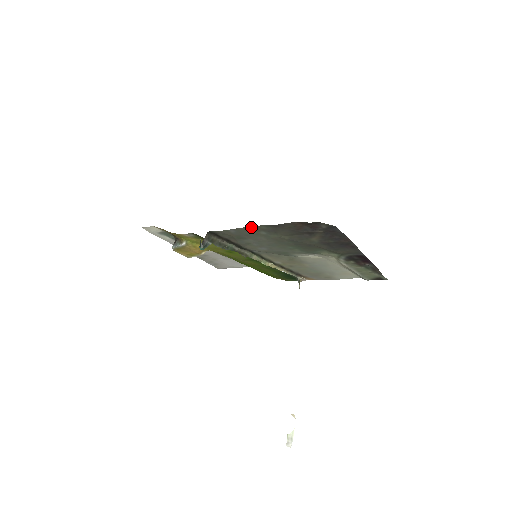
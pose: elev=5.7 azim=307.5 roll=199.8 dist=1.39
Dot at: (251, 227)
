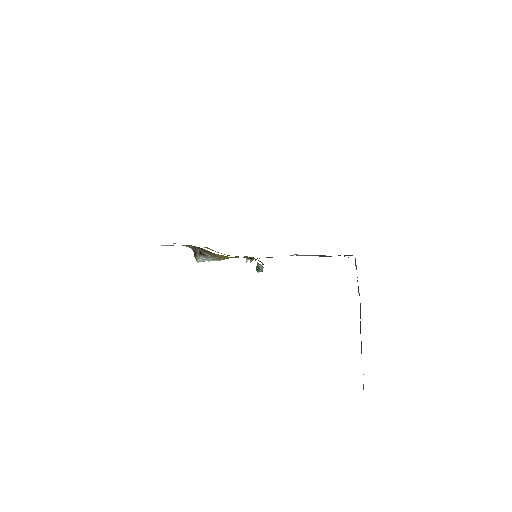
Dot at: occluded
